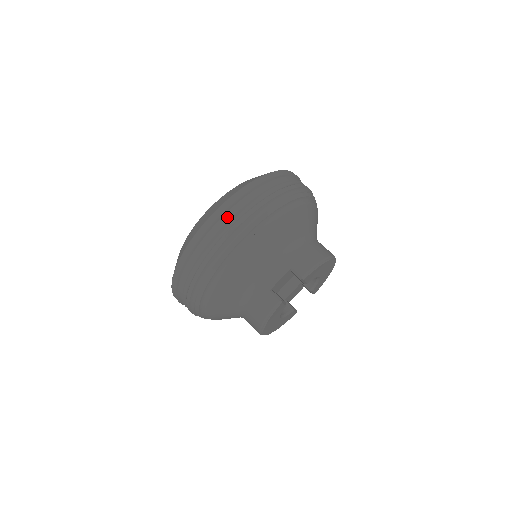
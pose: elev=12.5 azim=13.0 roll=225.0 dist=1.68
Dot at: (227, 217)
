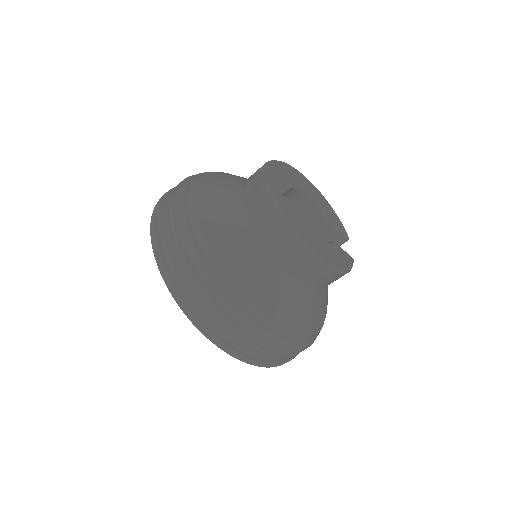
Dot at: (165, 199)
